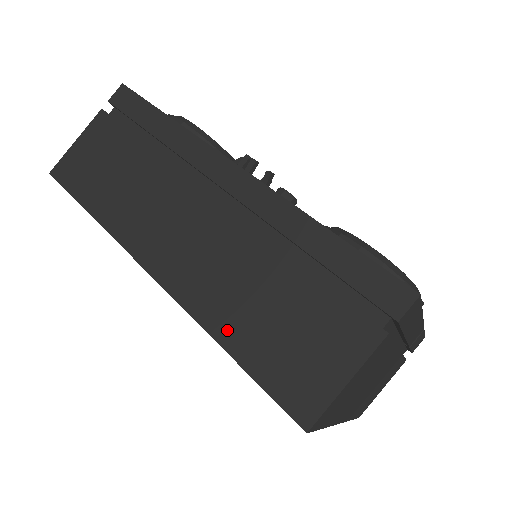
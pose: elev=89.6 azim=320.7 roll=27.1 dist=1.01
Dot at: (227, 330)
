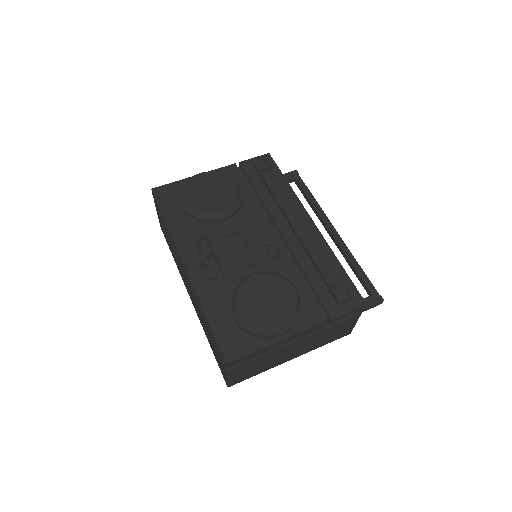
Dot at: (207, 337)
